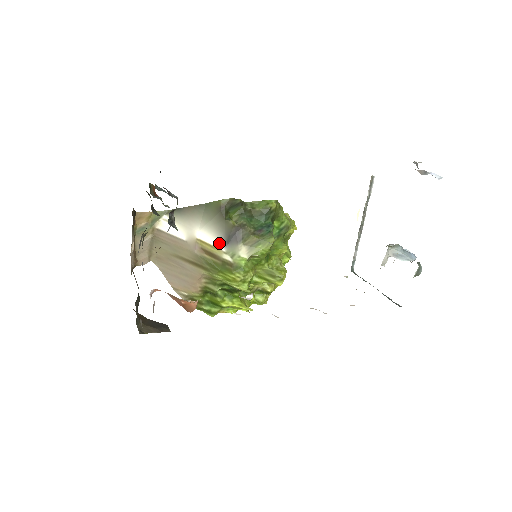
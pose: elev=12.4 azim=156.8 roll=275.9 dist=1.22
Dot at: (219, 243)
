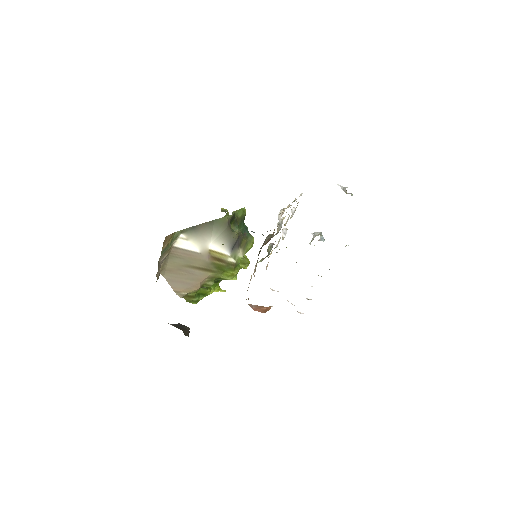
Dot at: (226, 250)
